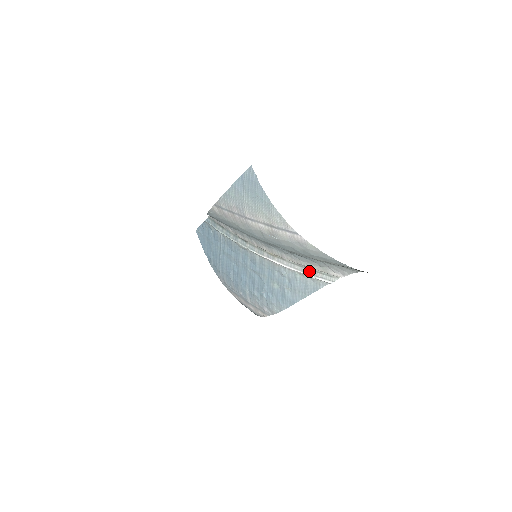
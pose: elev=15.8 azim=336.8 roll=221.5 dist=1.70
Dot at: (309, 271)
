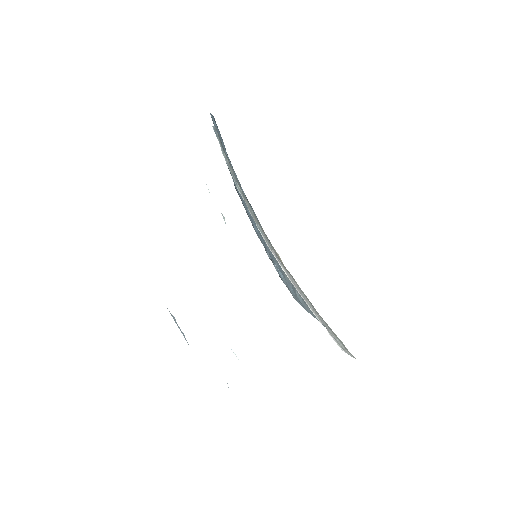
Dot at: (321, 319)
